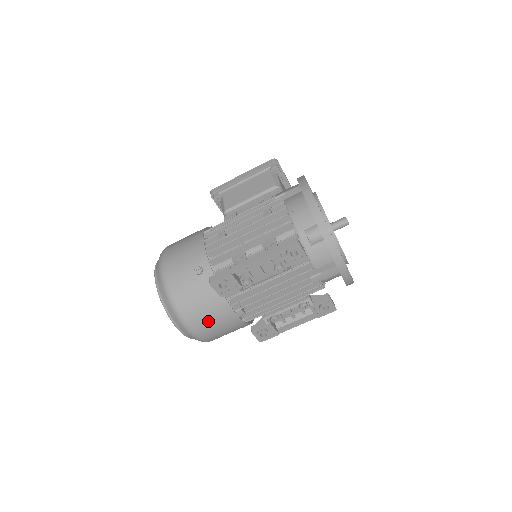
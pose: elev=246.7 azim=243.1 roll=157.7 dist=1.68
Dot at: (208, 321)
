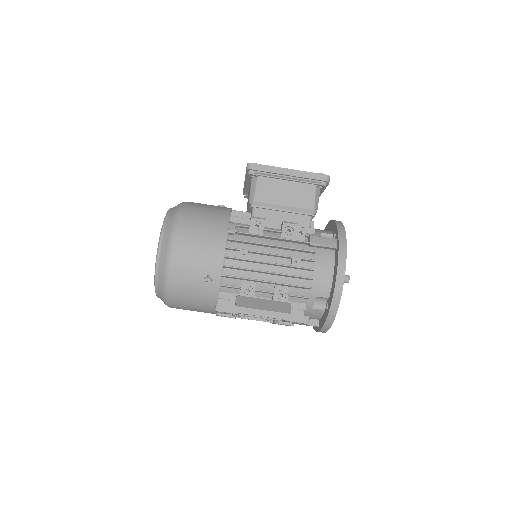
Dot at: (189, 309)
